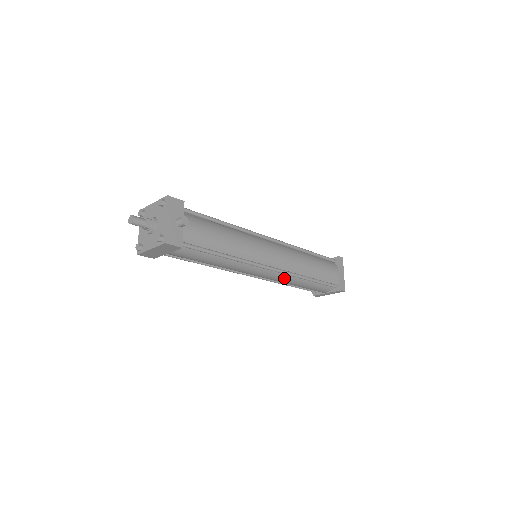
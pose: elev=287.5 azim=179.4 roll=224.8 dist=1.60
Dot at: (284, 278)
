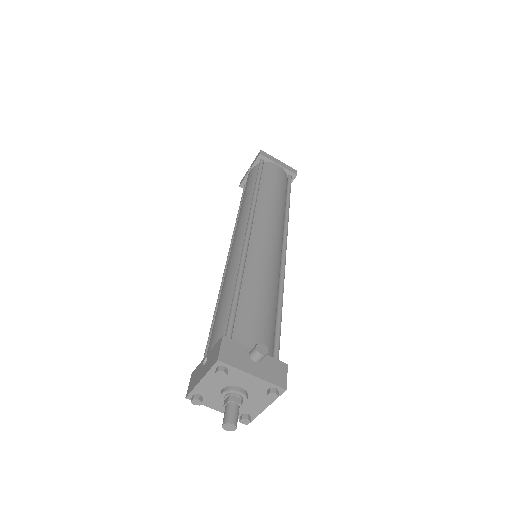
Dot at: occluded
